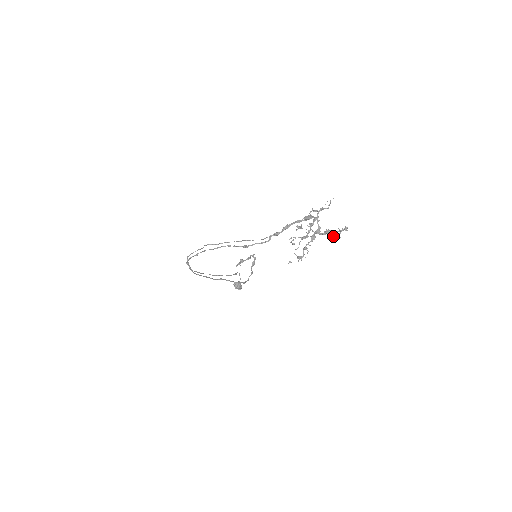
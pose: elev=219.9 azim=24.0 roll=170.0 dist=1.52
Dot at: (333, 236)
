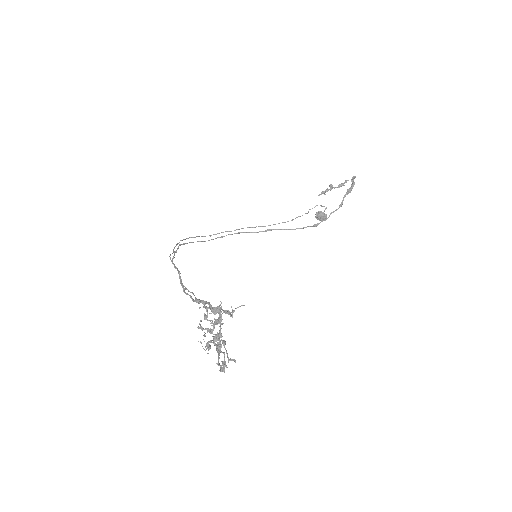
Dot at: (224, 357)
